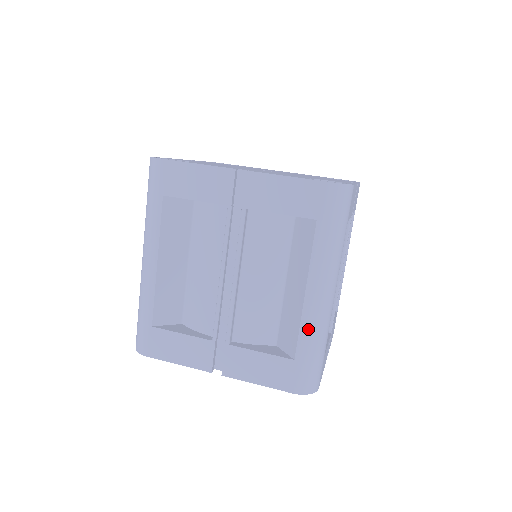
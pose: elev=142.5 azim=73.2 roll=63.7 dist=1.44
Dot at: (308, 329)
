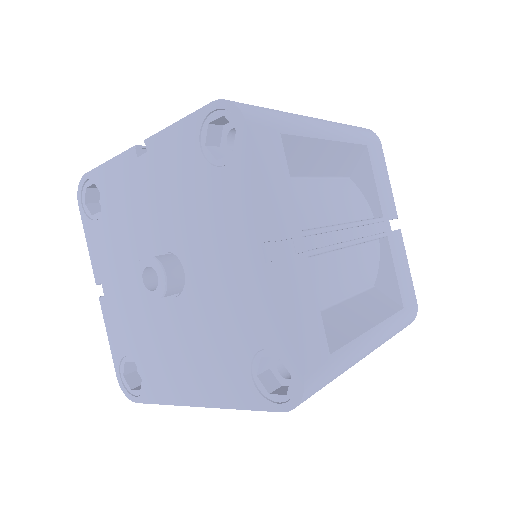
Dot at: occluded
